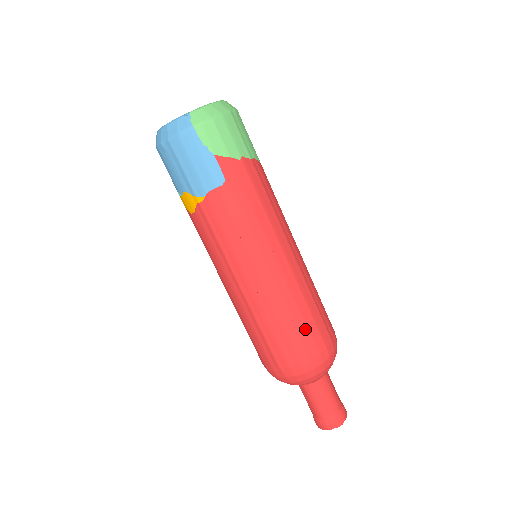
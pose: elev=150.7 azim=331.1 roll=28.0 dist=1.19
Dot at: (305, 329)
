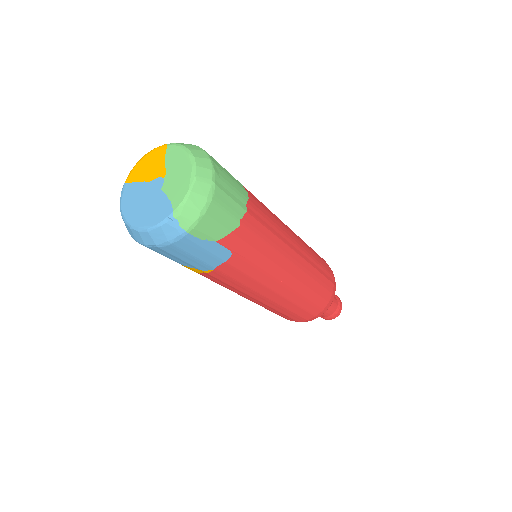
Dot at: (317, 297)
